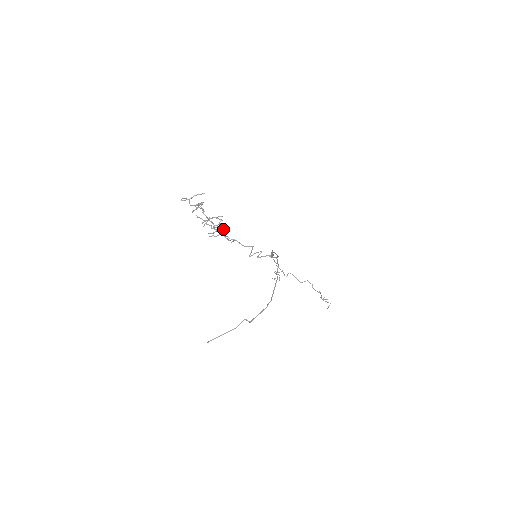
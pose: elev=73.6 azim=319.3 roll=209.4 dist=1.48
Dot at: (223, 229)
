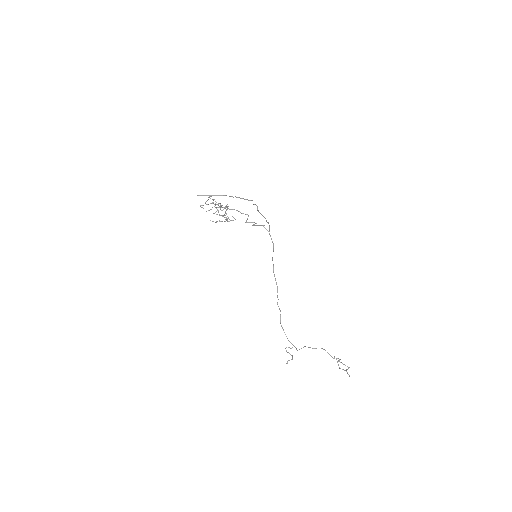
Dot at: (227, 209)
